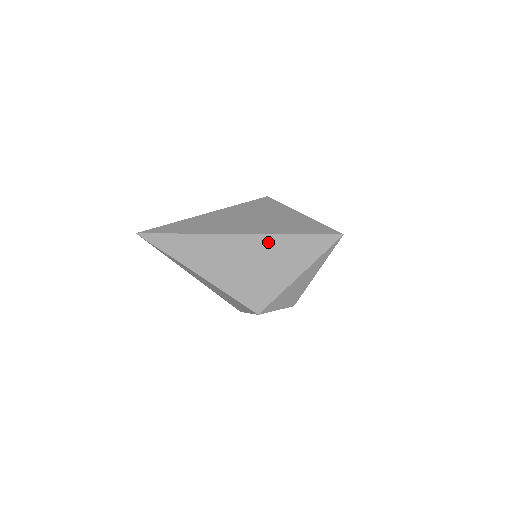
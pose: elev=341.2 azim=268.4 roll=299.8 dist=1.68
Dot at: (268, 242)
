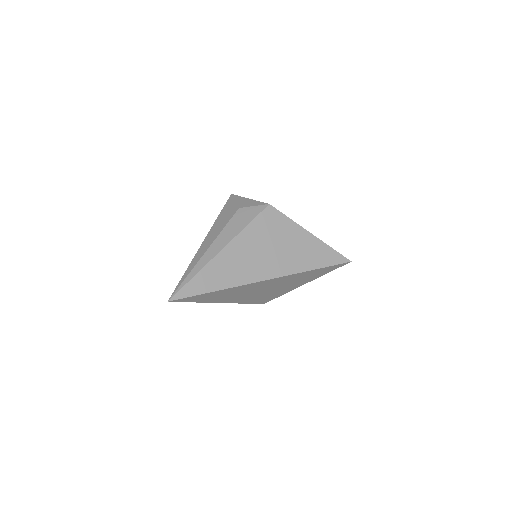
Dot at: (293, 277)
